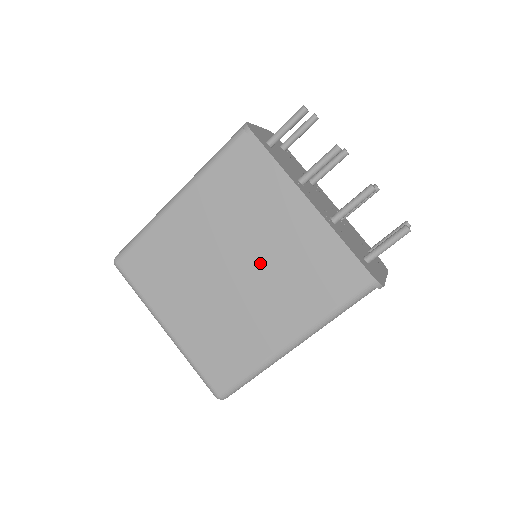
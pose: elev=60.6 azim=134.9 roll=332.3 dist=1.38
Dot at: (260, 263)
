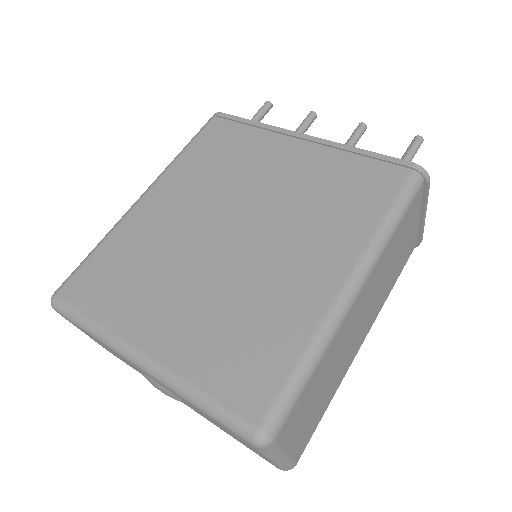
Dot at: (268, 209)
